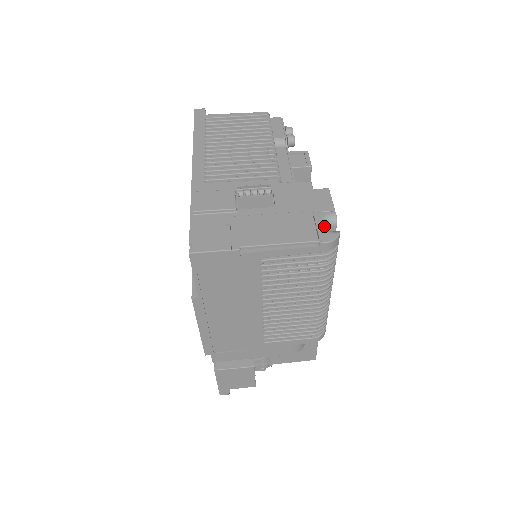
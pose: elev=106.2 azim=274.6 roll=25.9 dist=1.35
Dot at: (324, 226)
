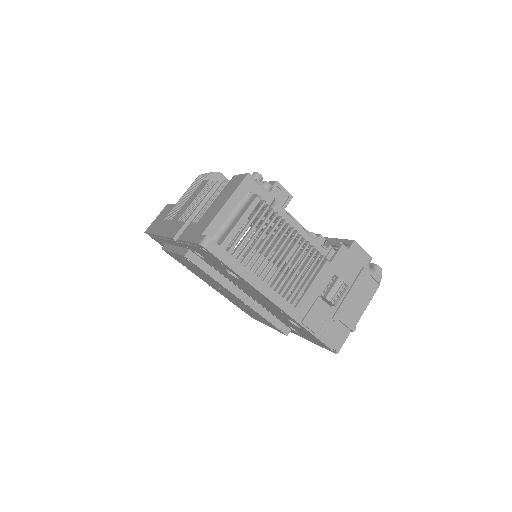
Dot at: (372, 271)
